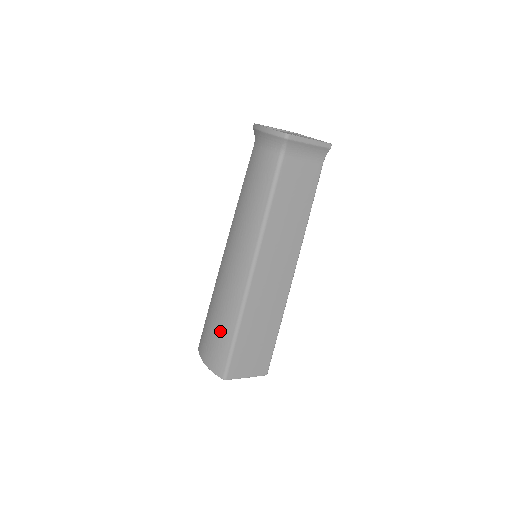
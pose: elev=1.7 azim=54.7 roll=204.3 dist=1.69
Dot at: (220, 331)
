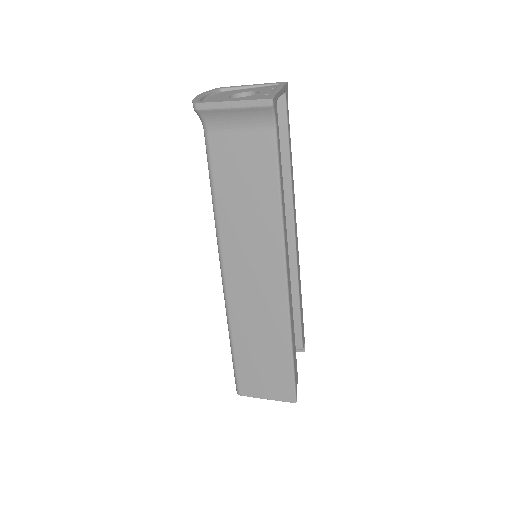
Dot at: occluded
